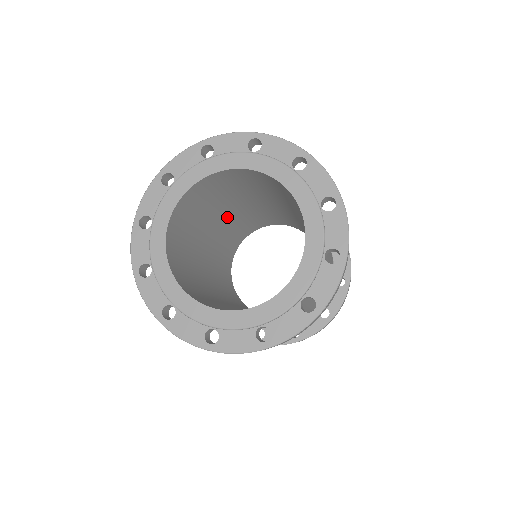
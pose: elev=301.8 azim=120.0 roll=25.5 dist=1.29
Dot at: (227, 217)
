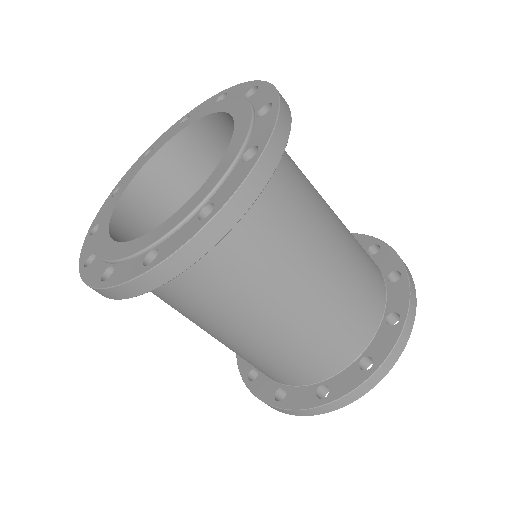
Dot at: occluded
